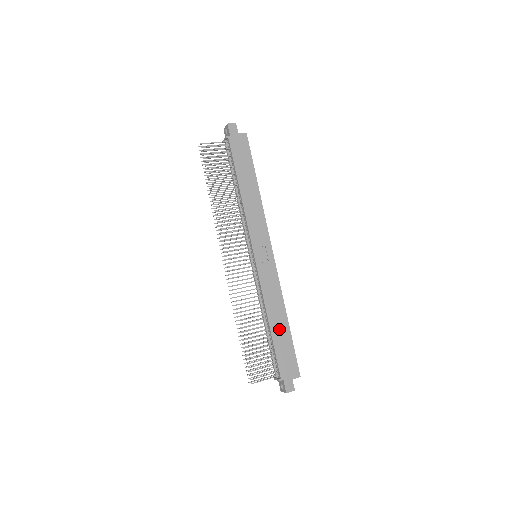
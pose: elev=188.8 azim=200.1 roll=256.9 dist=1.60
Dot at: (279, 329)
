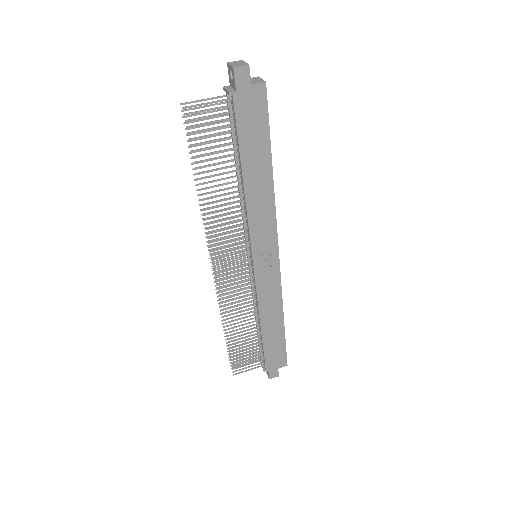
Dot at: (272, 331)
